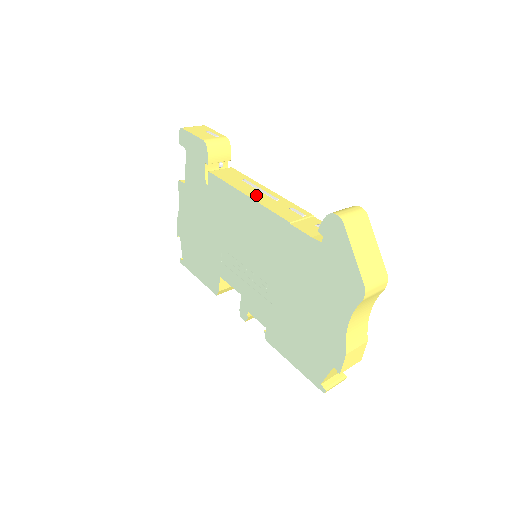
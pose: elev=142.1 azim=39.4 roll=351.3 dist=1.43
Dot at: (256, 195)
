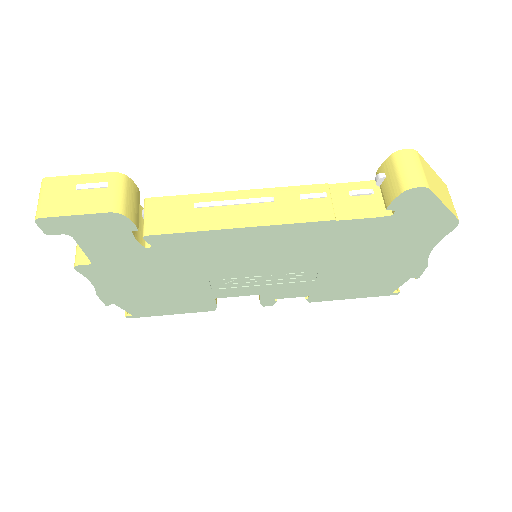
Dot at: (248, 216)
